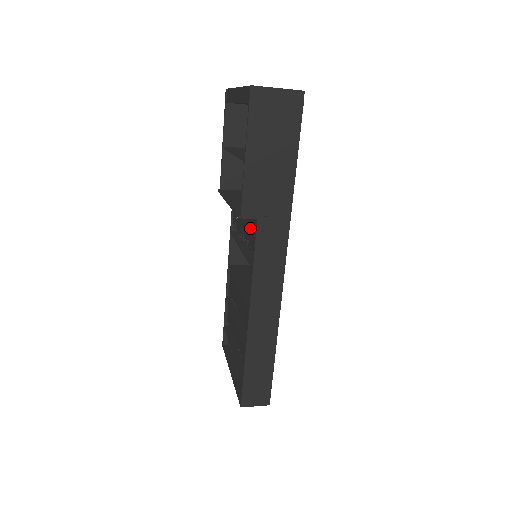
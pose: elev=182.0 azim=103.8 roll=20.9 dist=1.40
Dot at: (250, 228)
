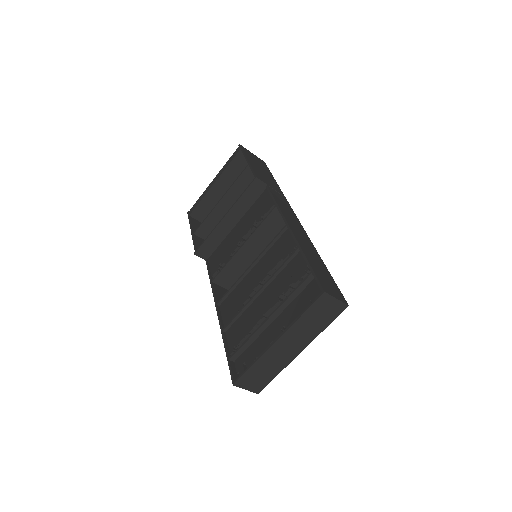
Dot at: (255, 213)
